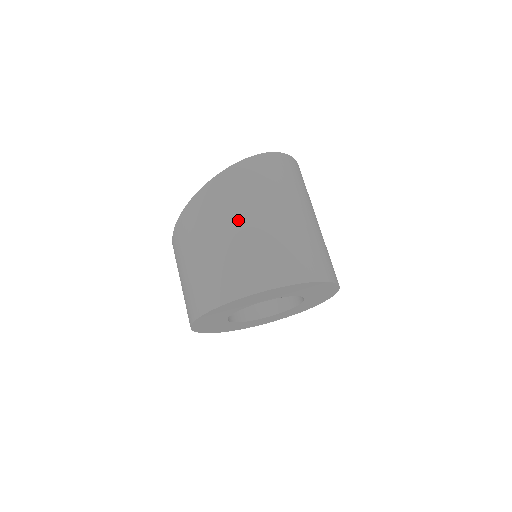
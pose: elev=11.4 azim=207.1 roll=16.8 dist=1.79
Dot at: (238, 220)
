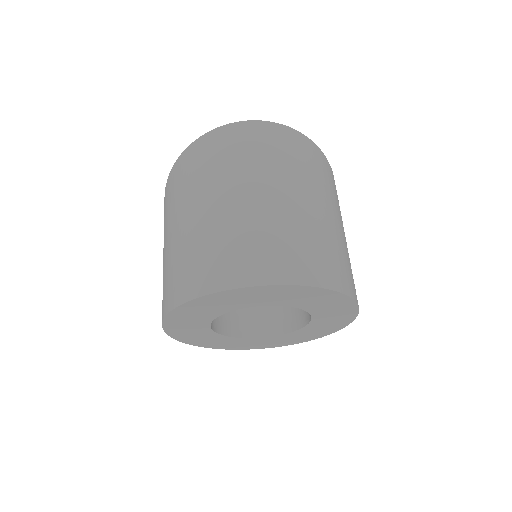
Dot at: (166, 233)
